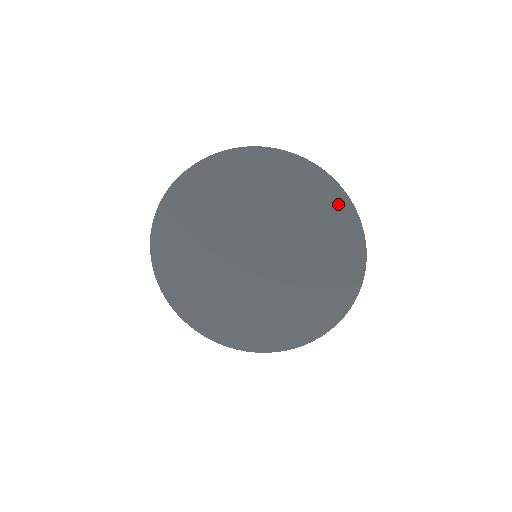
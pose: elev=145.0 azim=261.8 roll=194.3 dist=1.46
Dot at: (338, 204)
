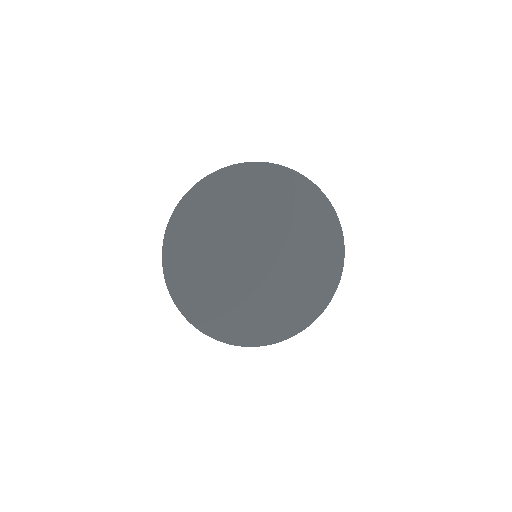
Dot at: (311, 194)
